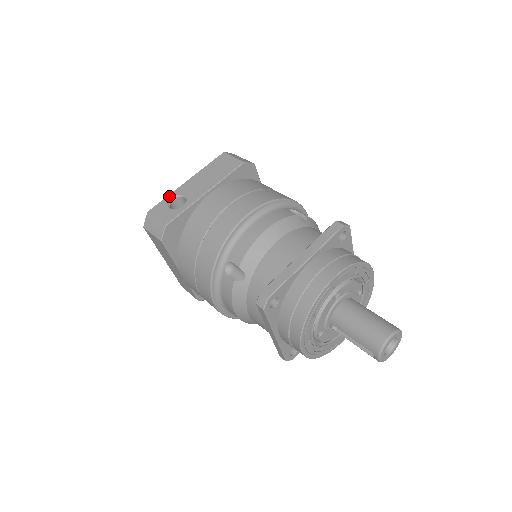
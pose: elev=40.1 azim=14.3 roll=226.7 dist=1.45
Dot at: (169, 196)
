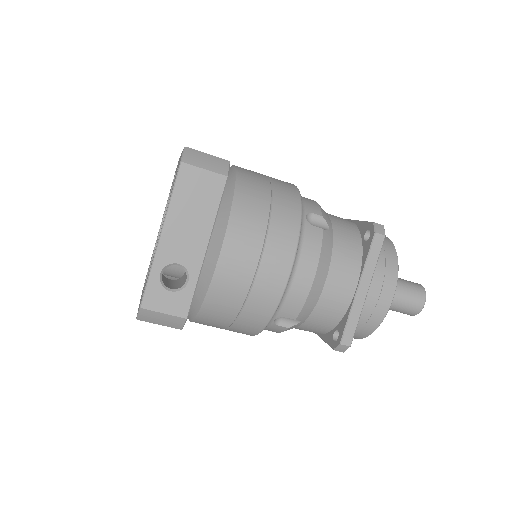
Dot at: (154, 272)
